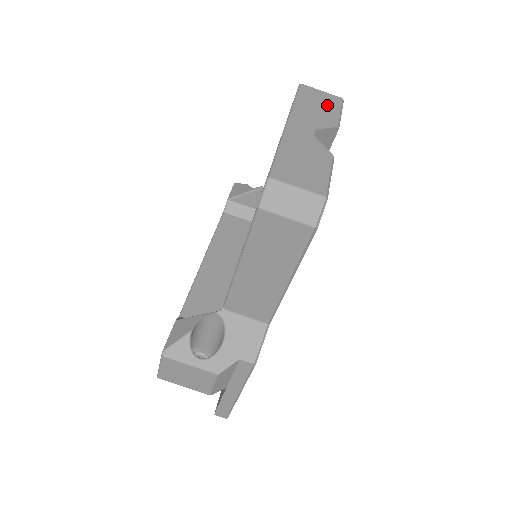
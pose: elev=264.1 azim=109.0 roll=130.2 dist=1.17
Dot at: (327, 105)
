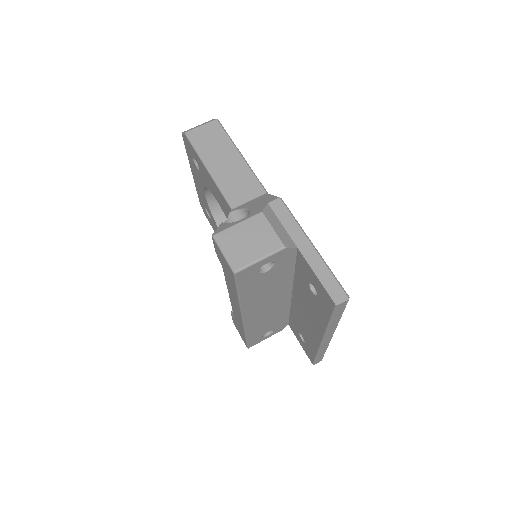
Dot at: occluded
